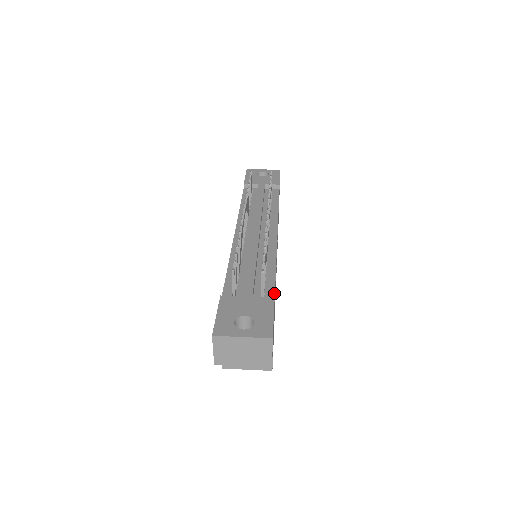
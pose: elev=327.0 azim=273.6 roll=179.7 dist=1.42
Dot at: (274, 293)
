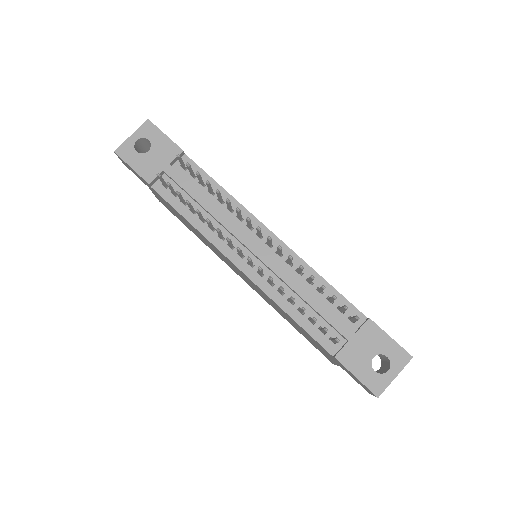
Dot at: (355, 308)
